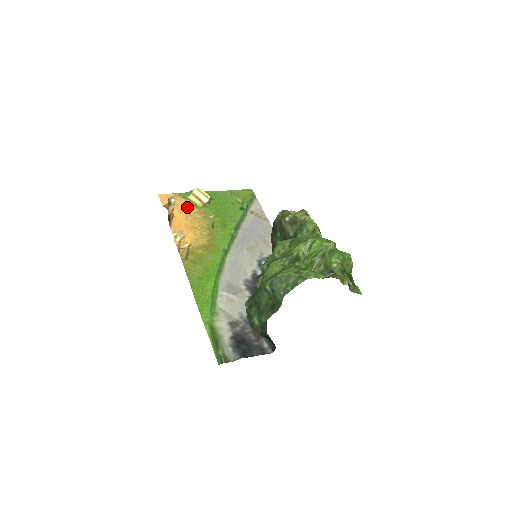
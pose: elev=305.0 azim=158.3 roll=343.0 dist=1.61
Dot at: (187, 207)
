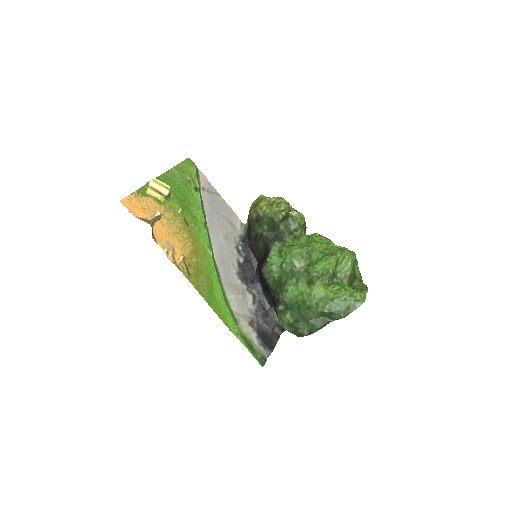
Dot at: (154, 207)
